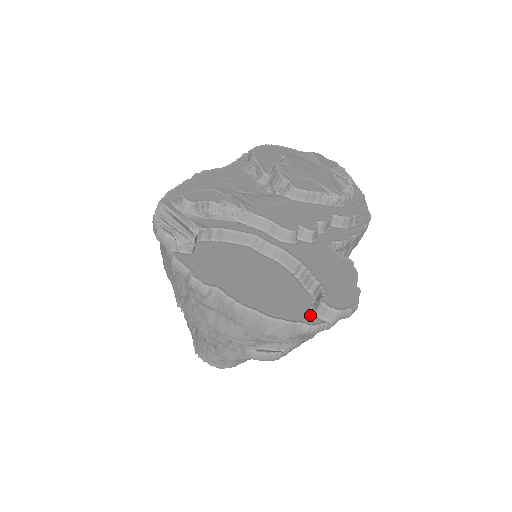
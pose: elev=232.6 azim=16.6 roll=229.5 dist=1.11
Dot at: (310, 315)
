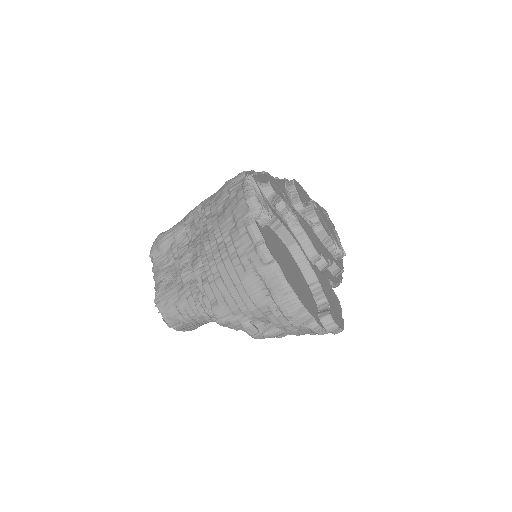
Dot at: (318, 318)
